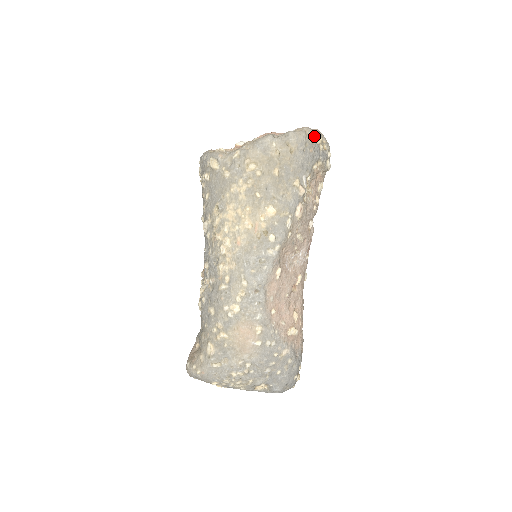
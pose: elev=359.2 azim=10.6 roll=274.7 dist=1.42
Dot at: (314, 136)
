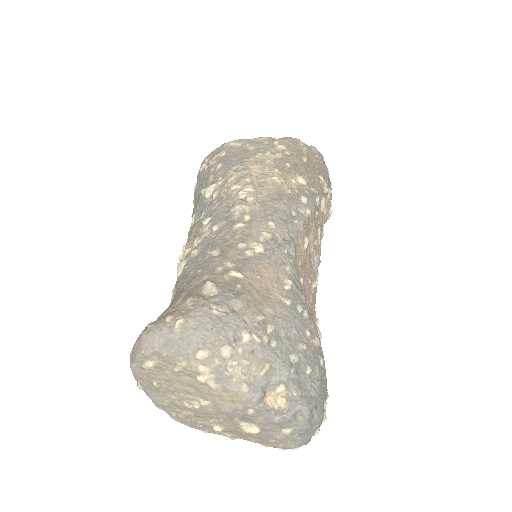
Dot at: (327, 168)
